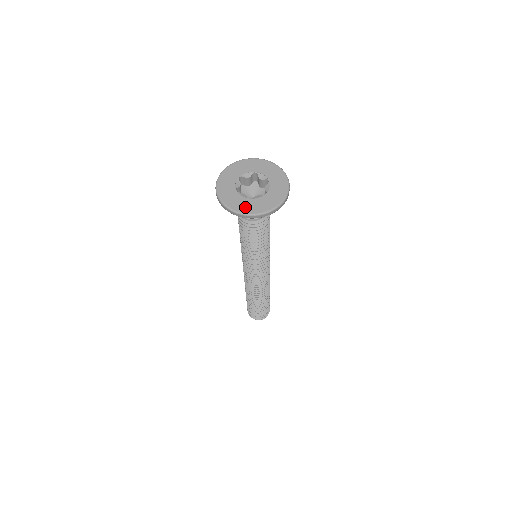
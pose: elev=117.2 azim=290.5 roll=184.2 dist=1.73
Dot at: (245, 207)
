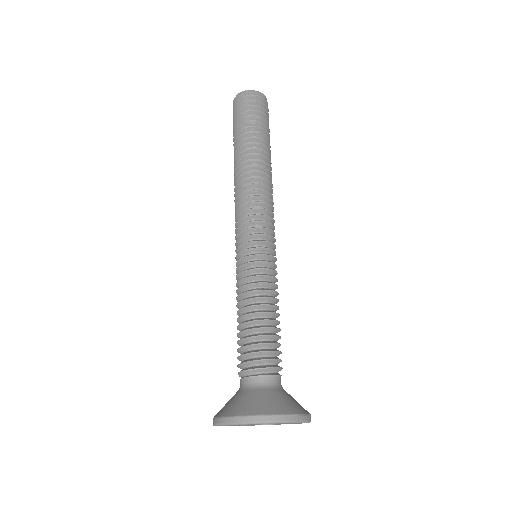
Dot at: occluded
